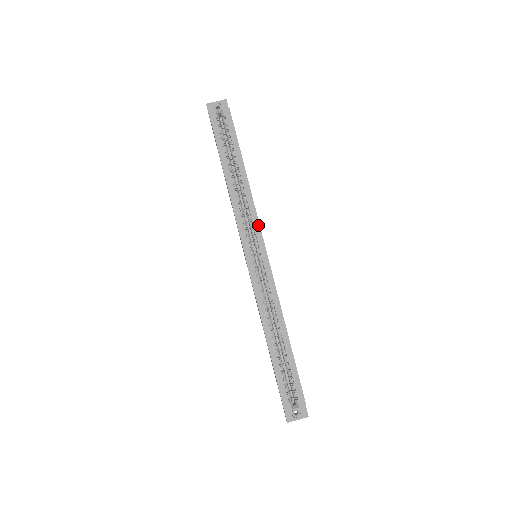
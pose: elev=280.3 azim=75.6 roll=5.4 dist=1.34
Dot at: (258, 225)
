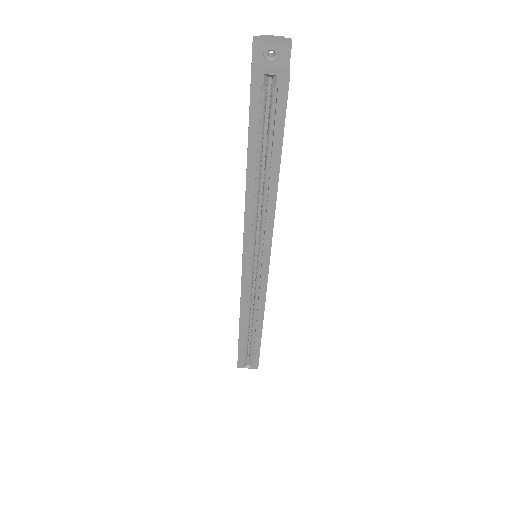
Dot at: (270, 240)
